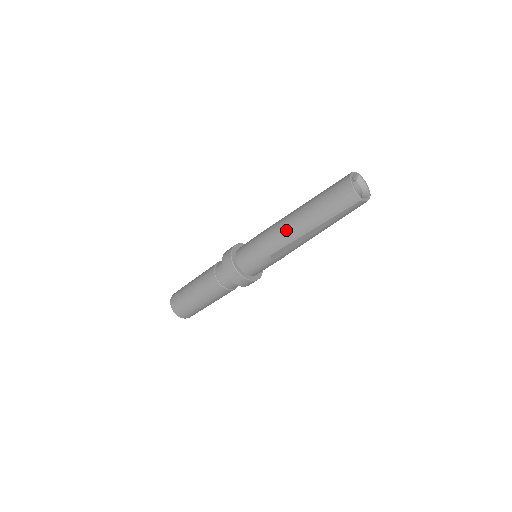
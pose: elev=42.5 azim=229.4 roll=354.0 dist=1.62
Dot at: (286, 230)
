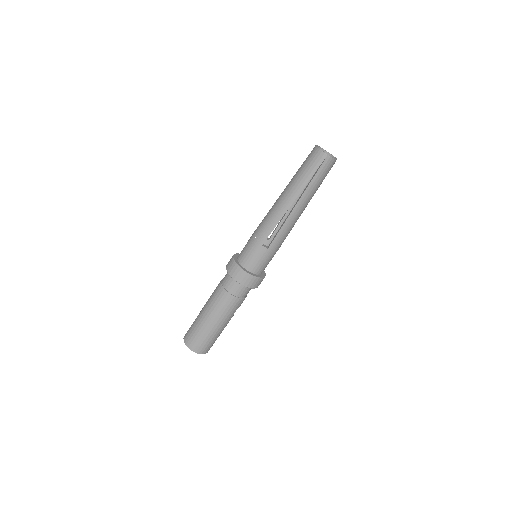
Dot at: (275, 209)
